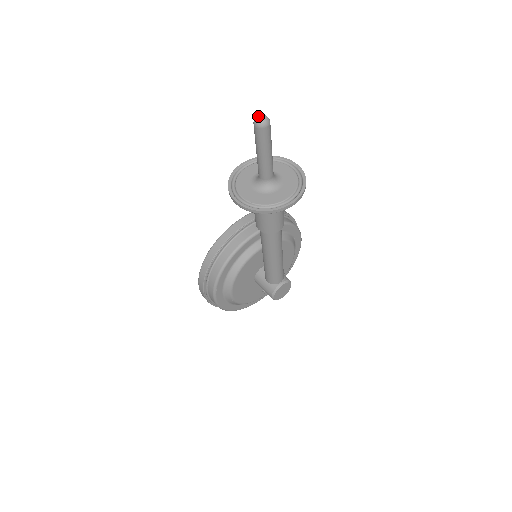
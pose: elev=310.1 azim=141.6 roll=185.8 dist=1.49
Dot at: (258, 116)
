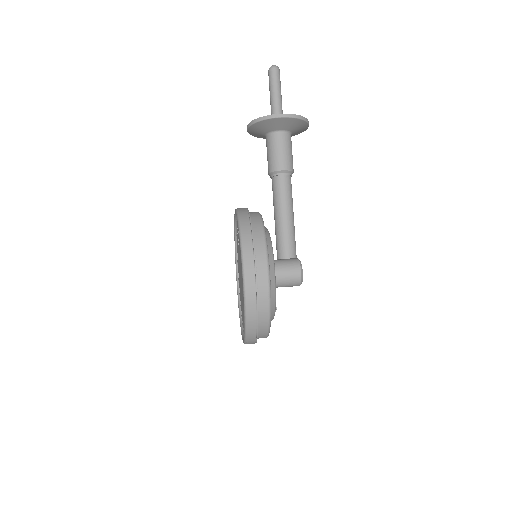
Dot at: (272, 65)
